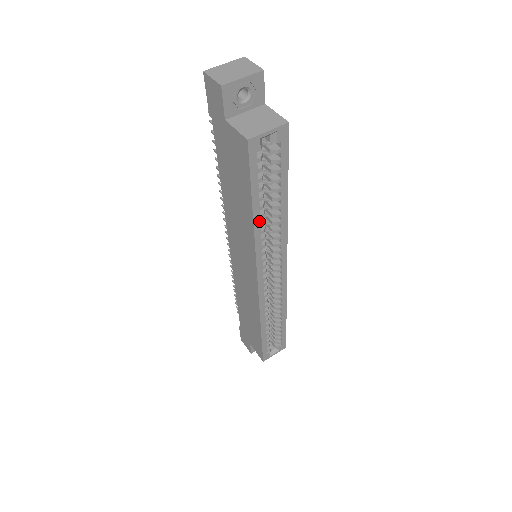
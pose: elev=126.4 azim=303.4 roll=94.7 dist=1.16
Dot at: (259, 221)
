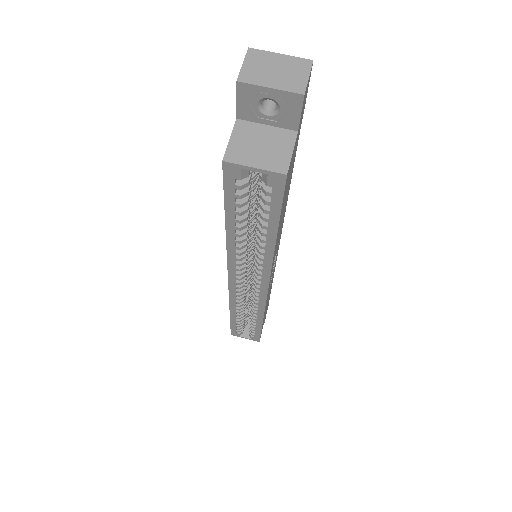
Dot at: (234, 237)
